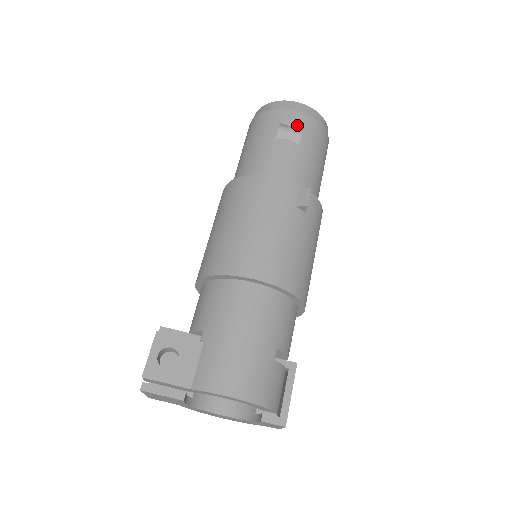
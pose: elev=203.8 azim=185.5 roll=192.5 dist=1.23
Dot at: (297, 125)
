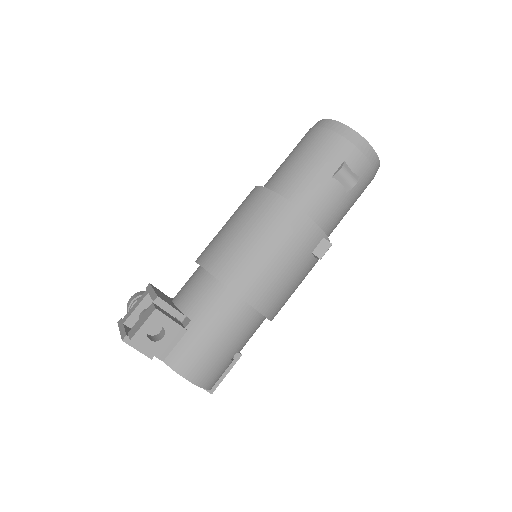
Dot at: (356, 171)
